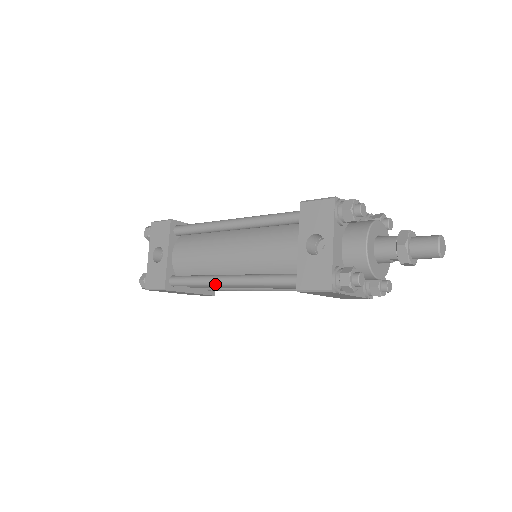
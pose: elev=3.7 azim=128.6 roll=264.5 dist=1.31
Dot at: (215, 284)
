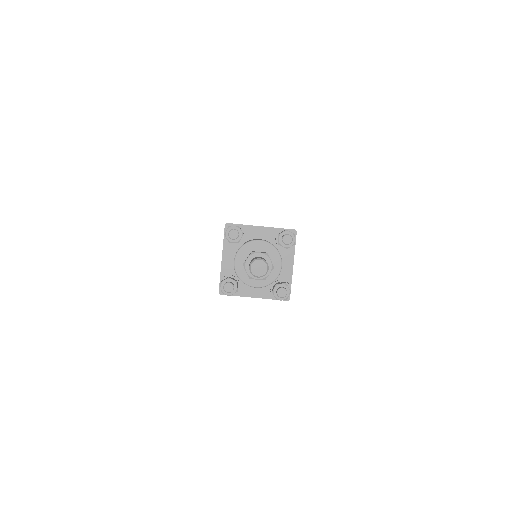
Dot at: occluded
